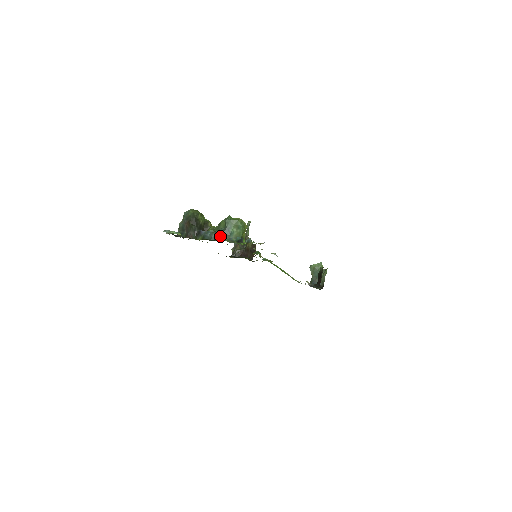
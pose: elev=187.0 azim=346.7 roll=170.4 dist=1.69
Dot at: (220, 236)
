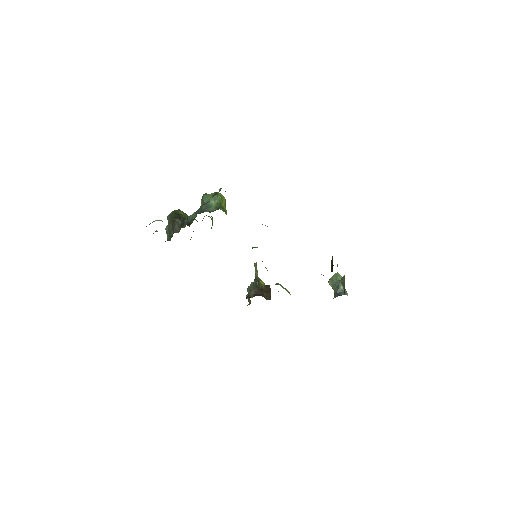
Dot at: (200, 211)
